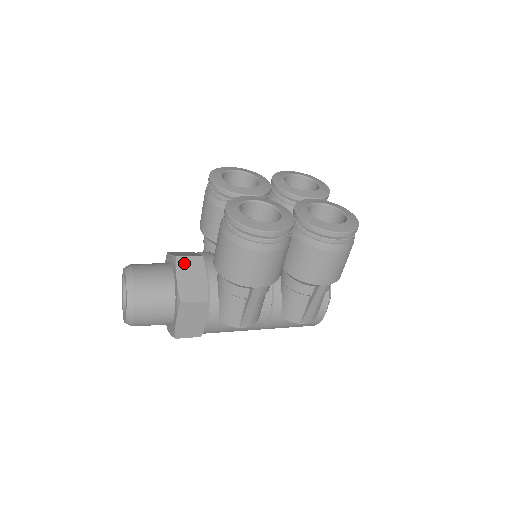
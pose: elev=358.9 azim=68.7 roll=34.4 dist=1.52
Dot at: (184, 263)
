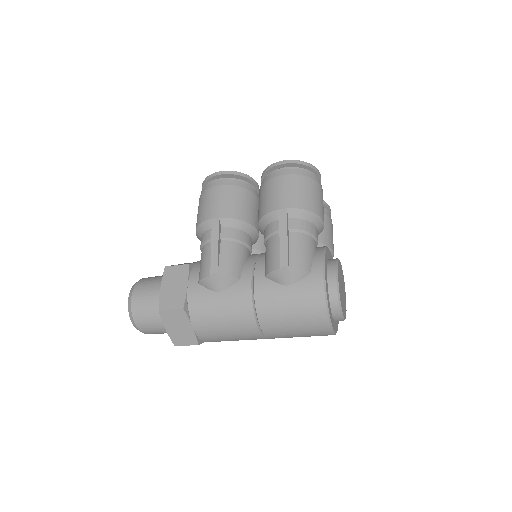
Dot at: occluded
